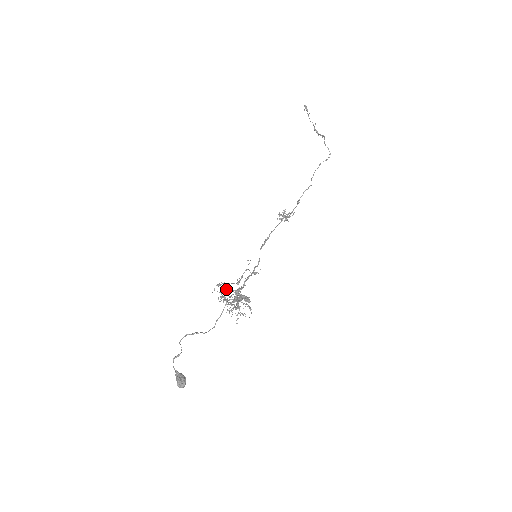
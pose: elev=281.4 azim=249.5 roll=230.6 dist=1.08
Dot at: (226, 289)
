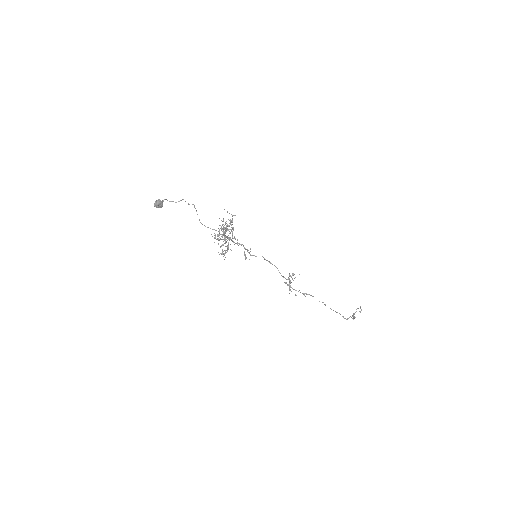
Dot at: occluded
